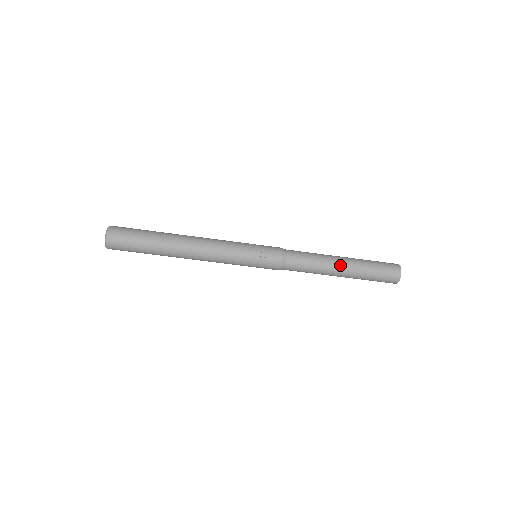
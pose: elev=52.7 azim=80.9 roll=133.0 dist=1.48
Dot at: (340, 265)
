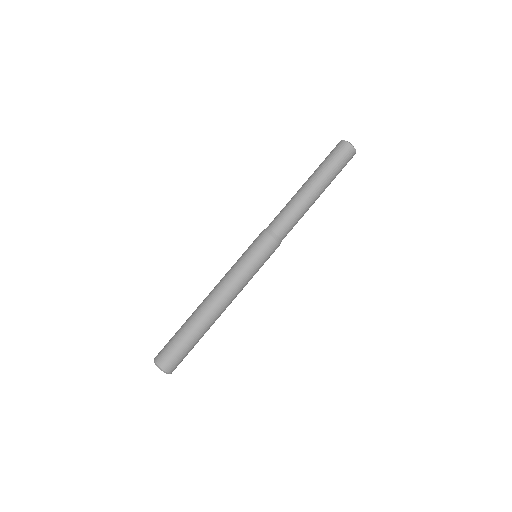
Dot at: occluded
